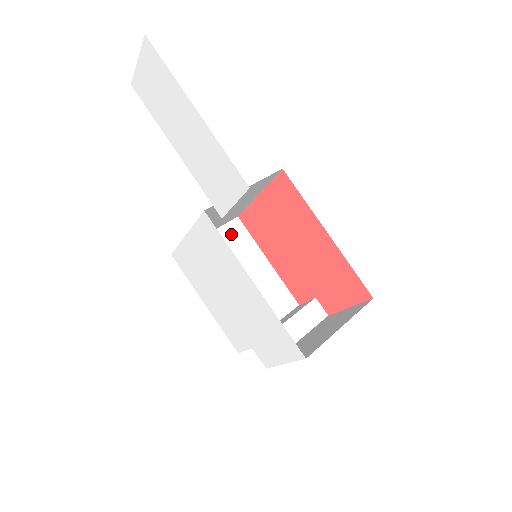
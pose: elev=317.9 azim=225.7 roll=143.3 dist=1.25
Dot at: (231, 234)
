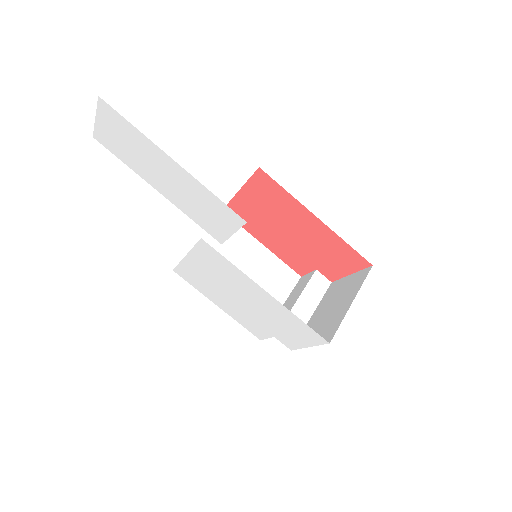
Dot at: occluded
